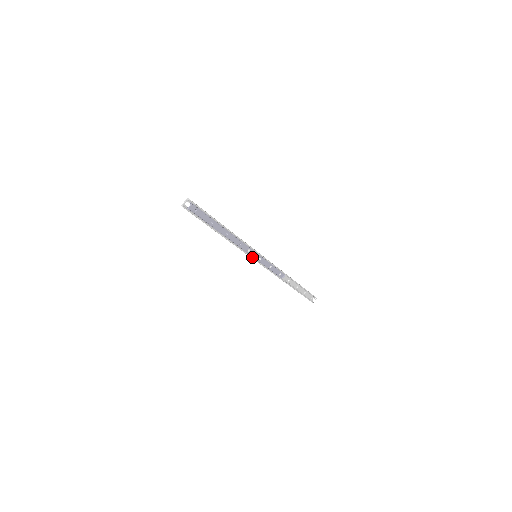
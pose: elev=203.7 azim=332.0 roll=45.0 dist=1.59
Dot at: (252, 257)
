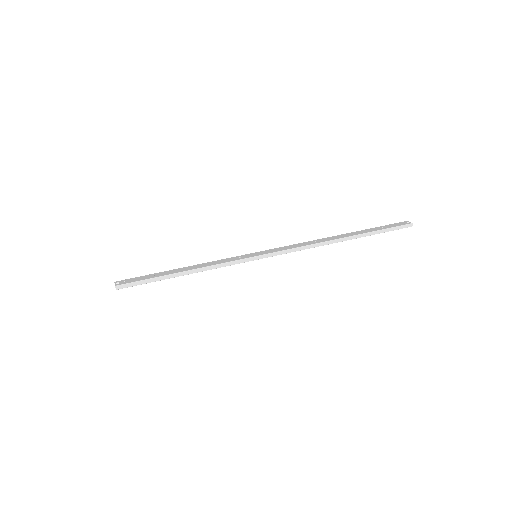
Dot at: occluded
